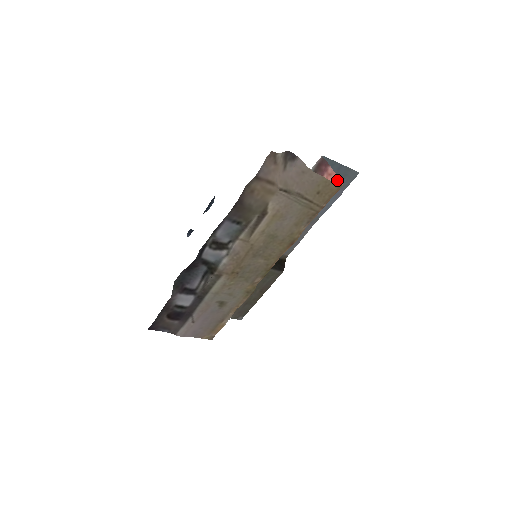
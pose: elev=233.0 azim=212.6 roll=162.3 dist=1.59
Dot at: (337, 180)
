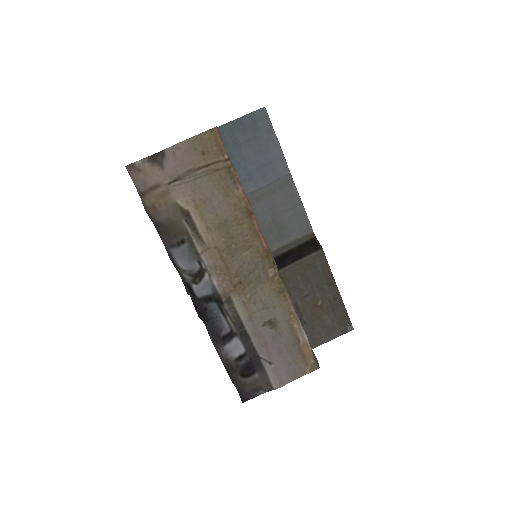
Dot at: occluded
